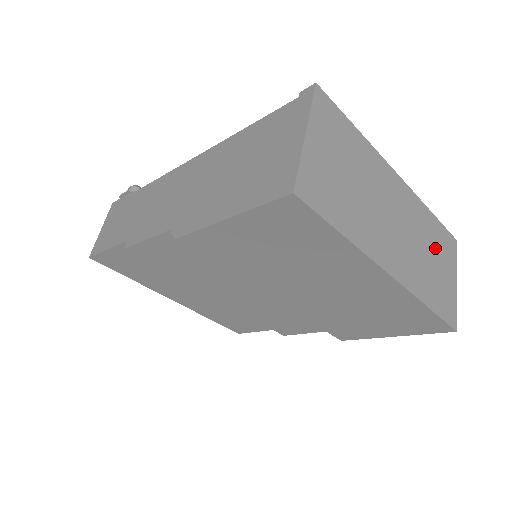
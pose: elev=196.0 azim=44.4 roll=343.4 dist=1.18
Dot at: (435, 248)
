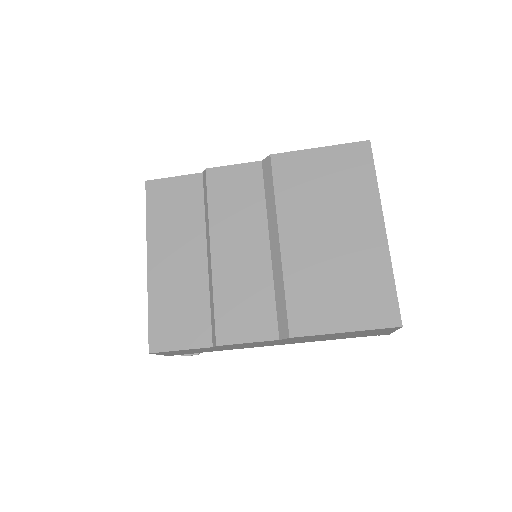
Dot at: occluded
